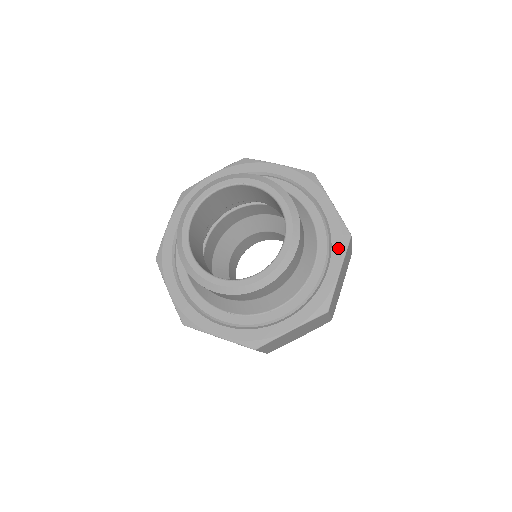
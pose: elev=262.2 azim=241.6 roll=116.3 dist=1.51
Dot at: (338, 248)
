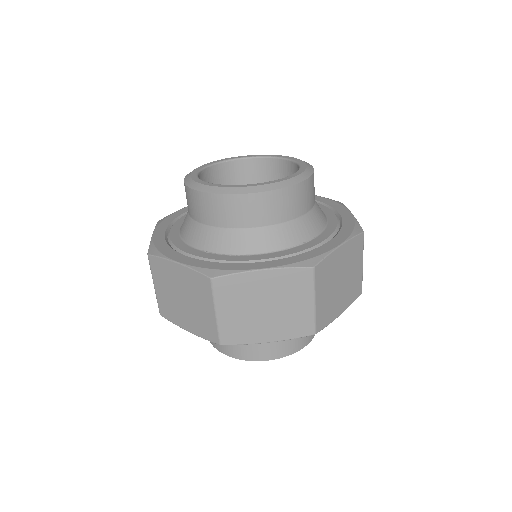
Dot at: (346, 233)
